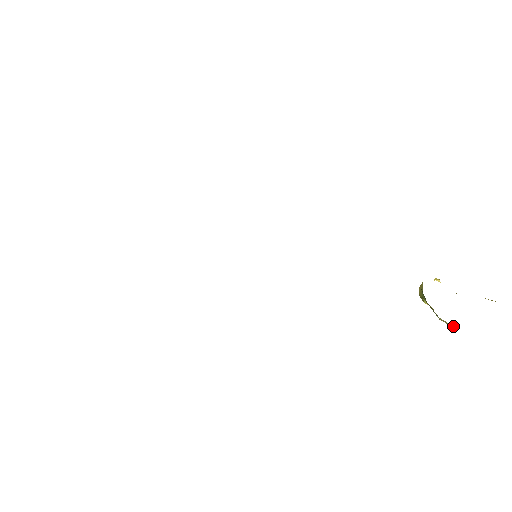
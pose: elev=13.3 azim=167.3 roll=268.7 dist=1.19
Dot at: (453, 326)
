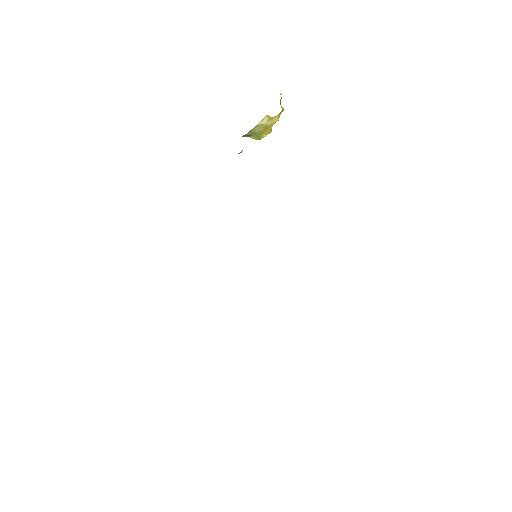
Dot at: (270, 117)
